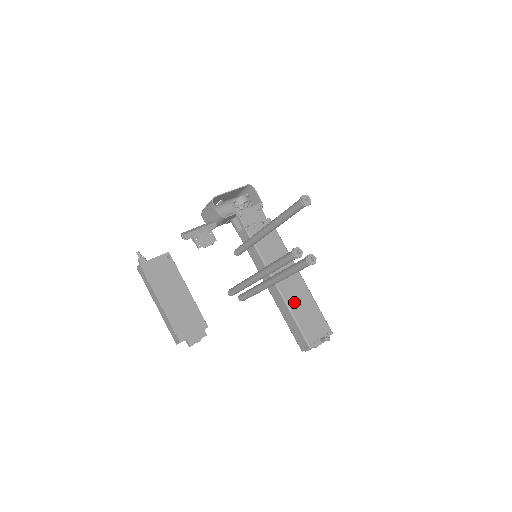
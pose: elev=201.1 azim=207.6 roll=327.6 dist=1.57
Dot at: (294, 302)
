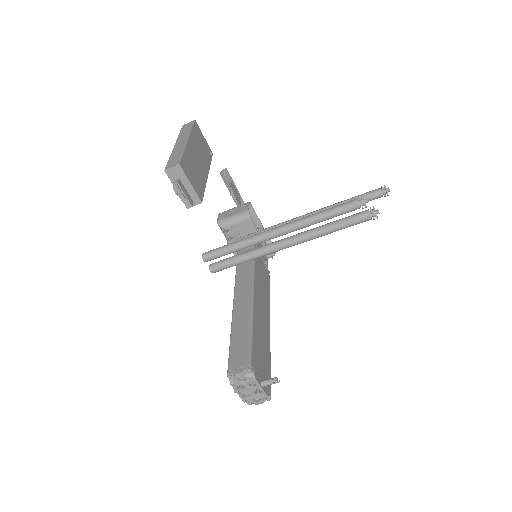
Dot at: (258, 324)
